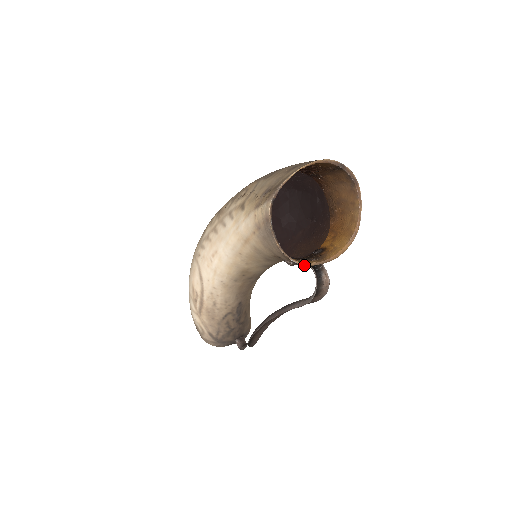
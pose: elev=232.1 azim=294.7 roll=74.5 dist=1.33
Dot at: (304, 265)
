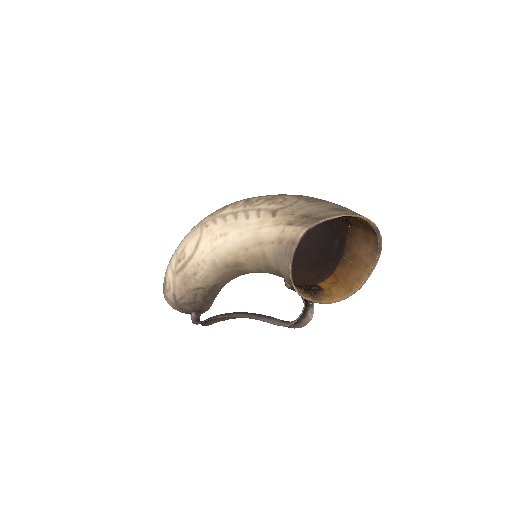
Dot at: (301, 296)
